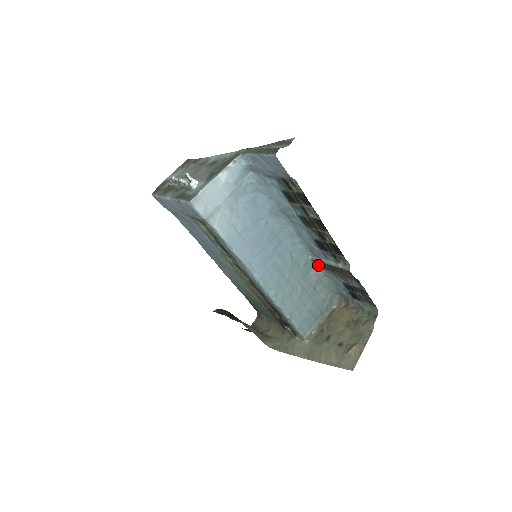
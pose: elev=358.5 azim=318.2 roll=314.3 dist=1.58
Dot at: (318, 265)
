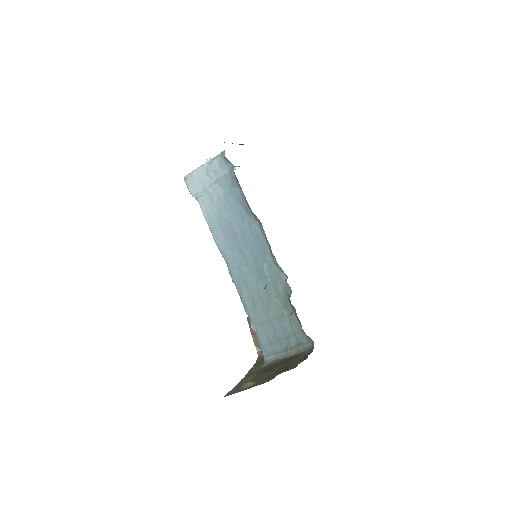
Dot at: (289, 290)
